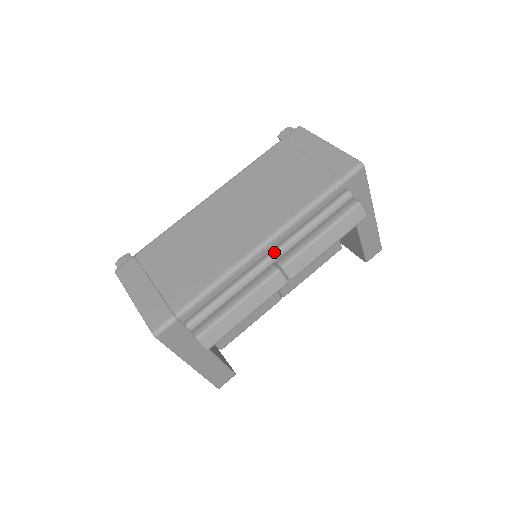
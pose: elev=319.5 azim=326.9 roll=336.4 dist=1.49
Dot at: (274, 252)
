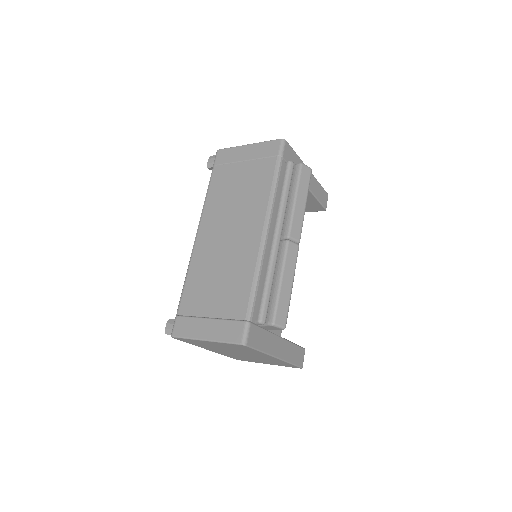
Dot at: (275, 232)
